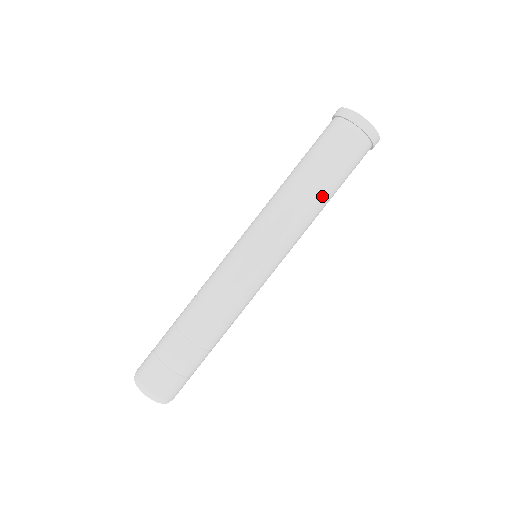
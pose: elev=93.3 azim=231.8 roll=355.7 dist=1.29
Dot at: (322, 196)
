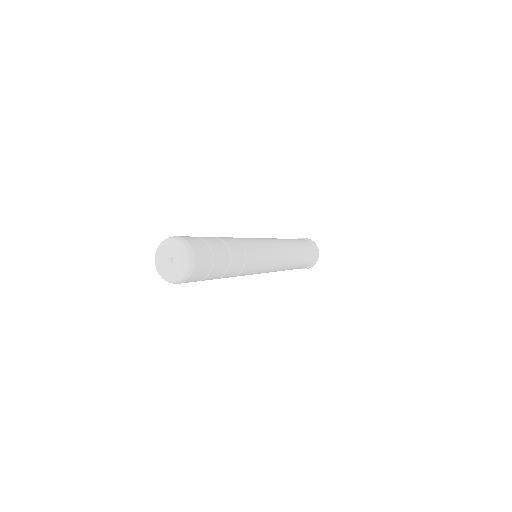
Dot at: (298, 255)
